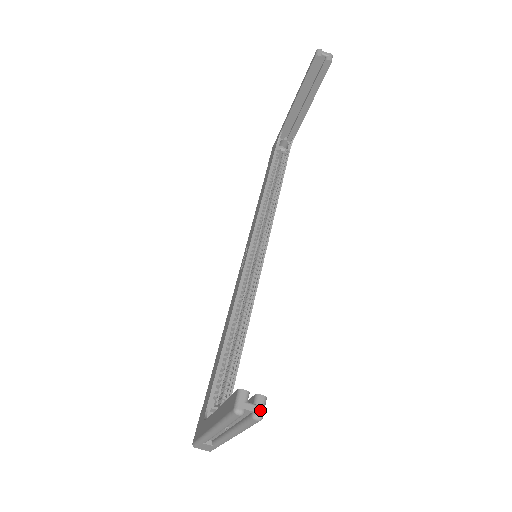
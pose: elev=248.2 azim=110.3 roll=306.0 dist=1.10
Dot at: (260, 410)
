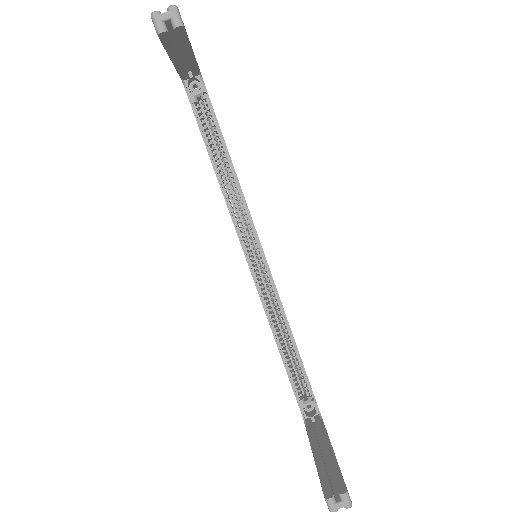
Dot at: (347, 504)
